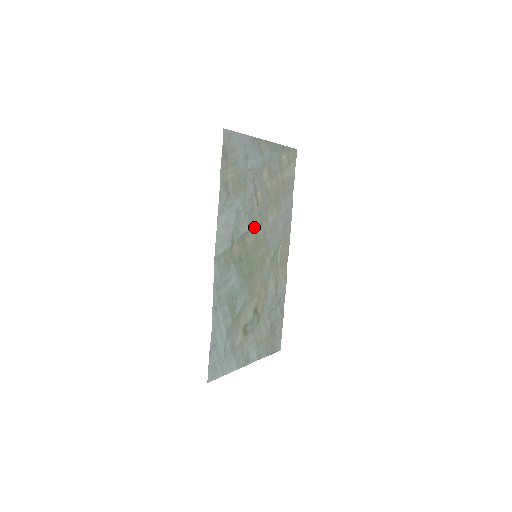
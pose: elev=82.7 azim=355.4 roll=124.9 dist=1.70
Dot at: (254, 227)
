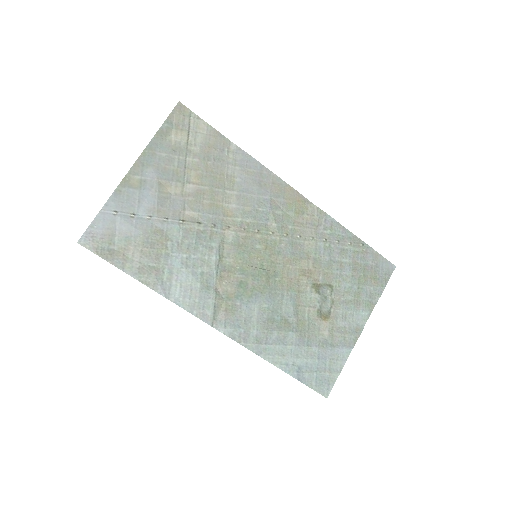
Dot at: (221, 242)
